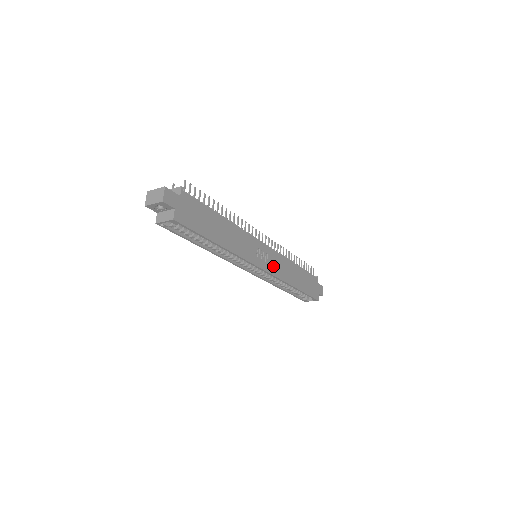
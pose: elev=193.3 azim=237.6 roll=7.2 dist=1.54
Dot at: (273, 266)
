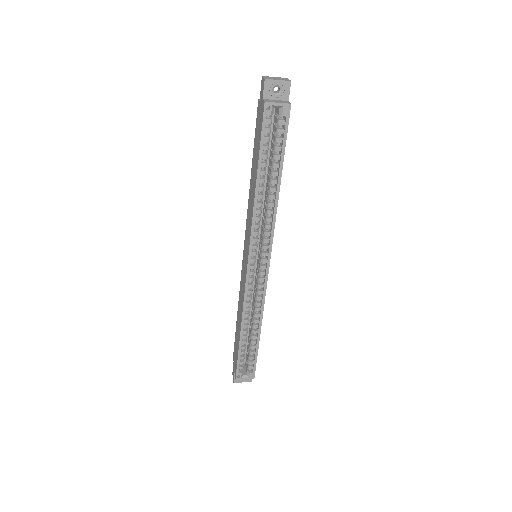
Dot at: occluded
